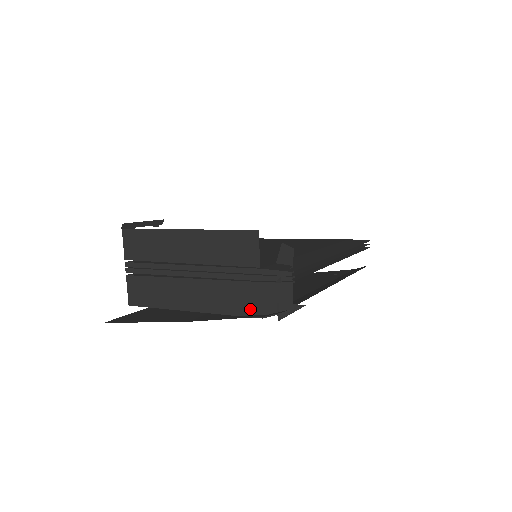
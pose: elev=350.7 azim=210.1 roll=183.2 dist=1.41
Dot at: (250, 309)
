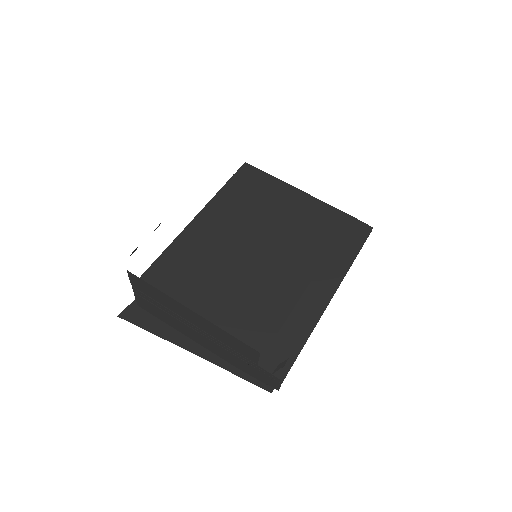
Dot at: (245, 371)
